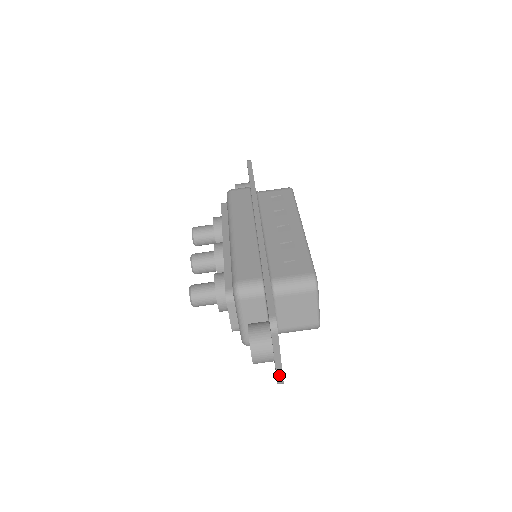
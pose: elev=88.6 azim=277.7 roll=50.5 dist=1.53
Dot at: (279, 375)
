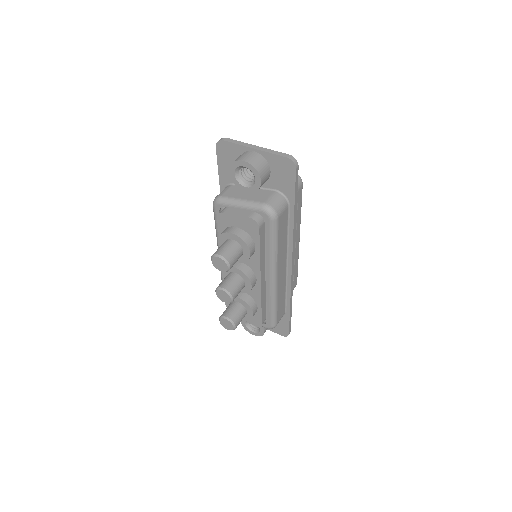
Dot at: (277, 154)
